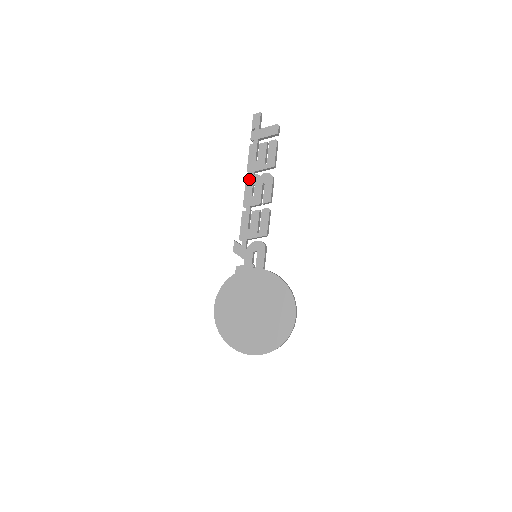
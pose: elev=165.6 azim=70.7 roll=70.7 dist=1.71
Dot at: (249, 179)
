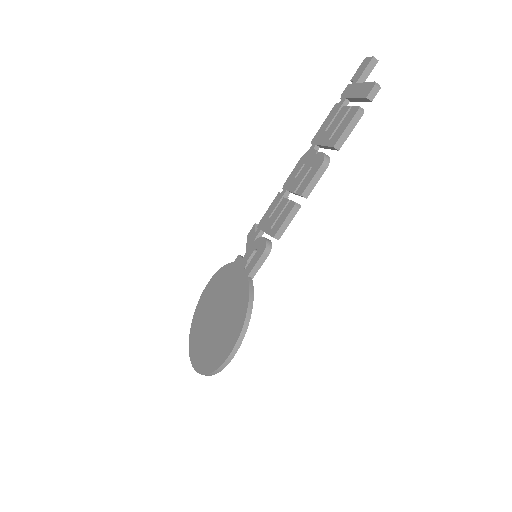
Dot at: (307, 153)
